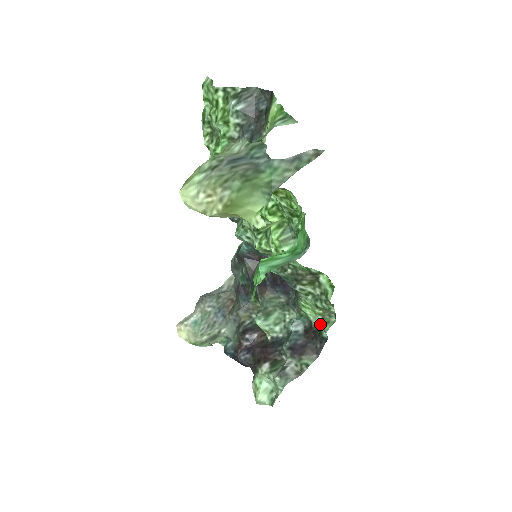
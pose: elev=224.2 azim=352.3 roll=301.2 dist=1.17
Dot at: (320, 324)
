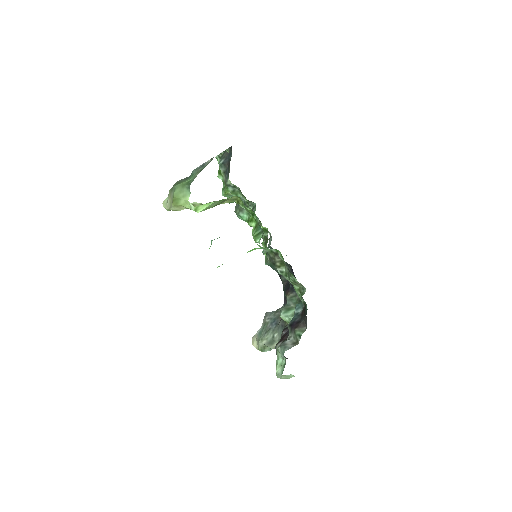
Dot at: (303, 300)
